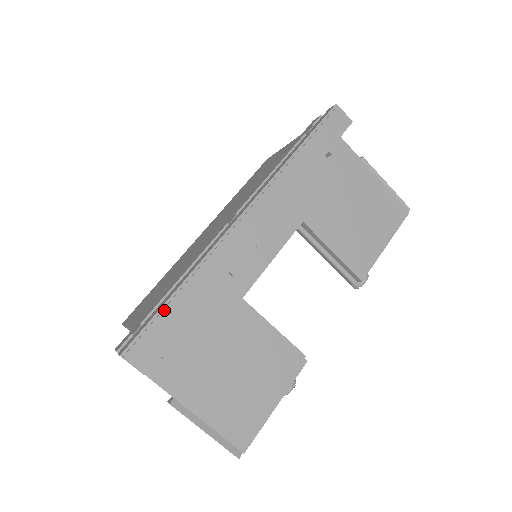
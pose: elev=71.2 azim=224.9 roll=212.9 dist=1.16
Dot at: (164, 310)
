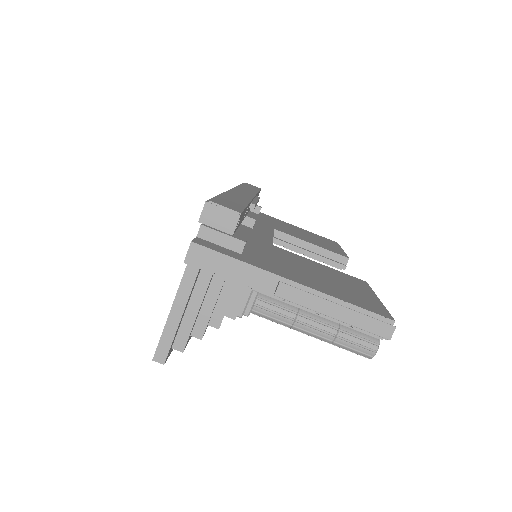
Dot at: (220, 196)
